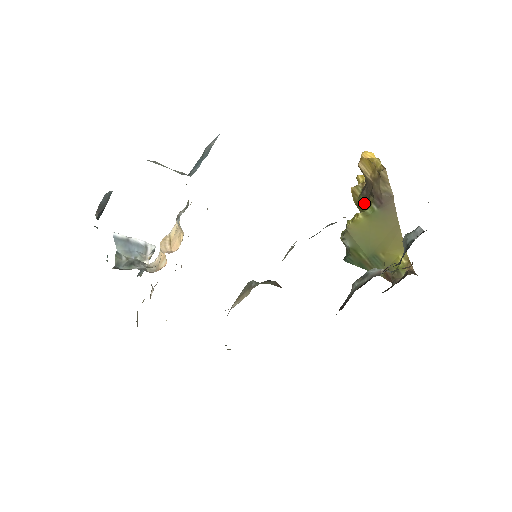
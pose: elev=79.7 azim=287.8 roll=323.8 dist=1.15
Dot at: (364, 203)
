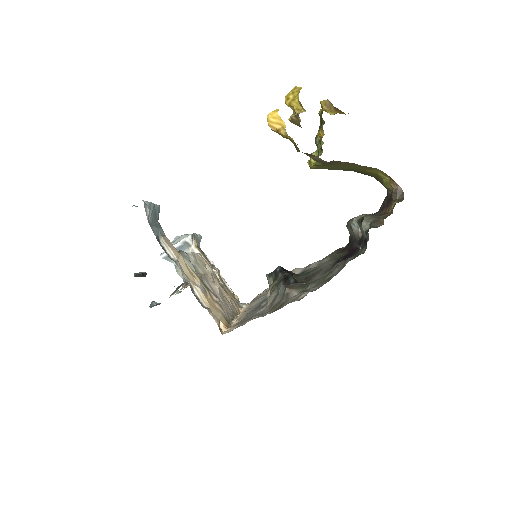
Dot at: occluded
